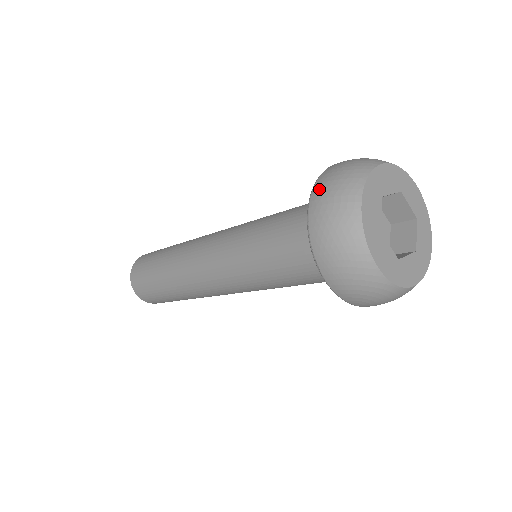
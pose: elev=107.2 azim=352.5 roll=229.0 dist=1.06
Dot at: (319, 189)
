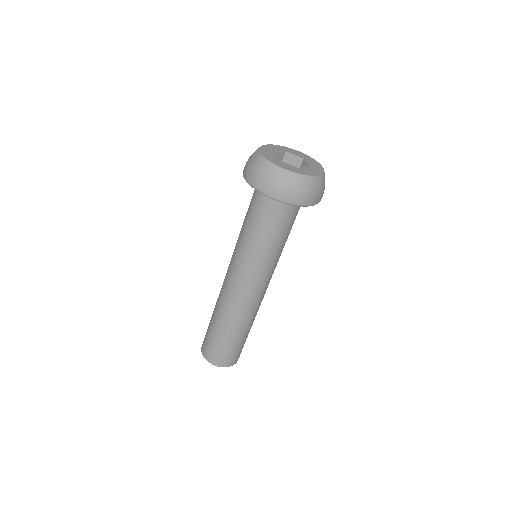
Dot at: (244, 168)
